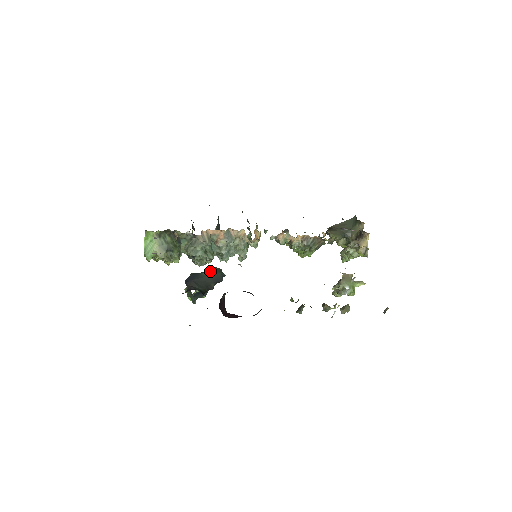
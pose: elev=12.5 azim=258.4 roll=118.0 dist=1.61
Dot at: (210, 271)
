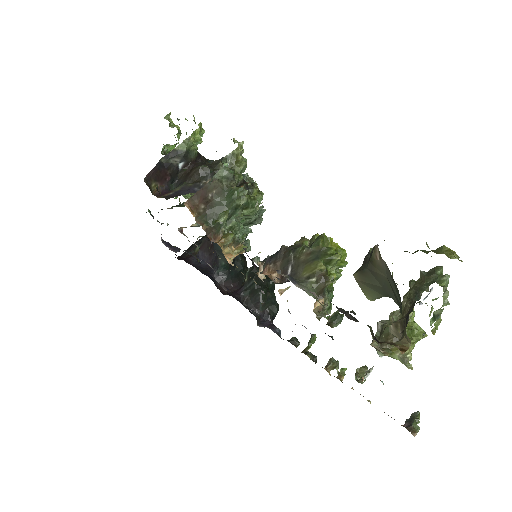
Dot at: occluded
